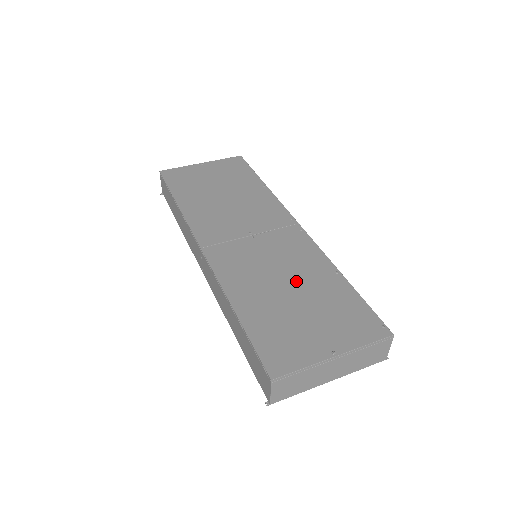
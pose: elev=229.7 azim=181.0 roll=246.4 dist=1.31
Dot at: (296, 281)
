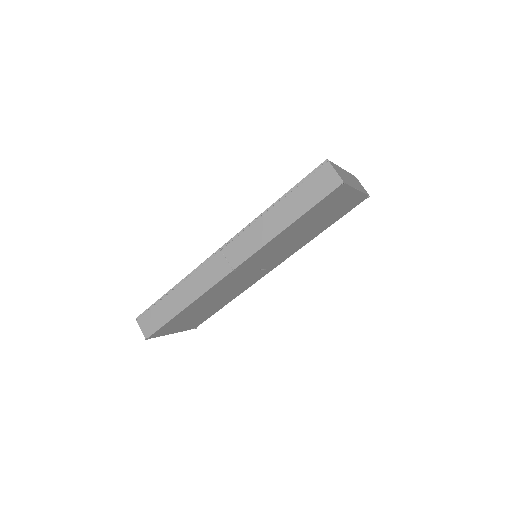
Dot at: occluded
